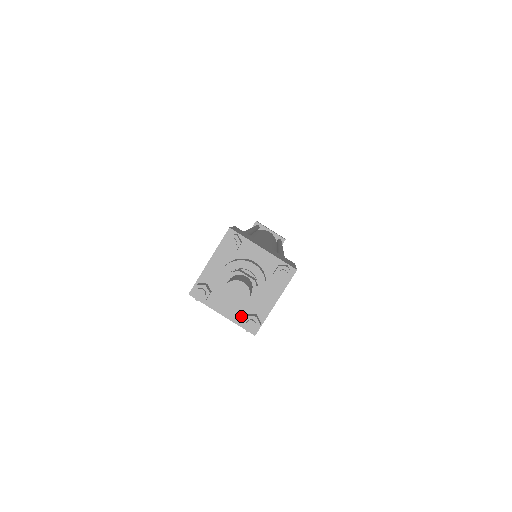
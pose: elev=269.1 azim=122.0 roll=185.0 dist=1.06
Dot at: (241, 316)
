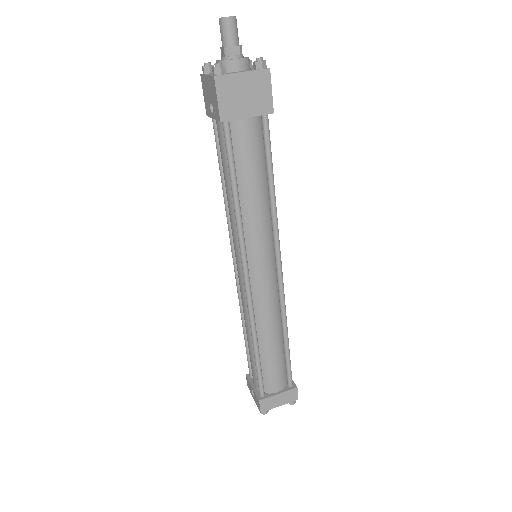
Dot at: (252, 70)
